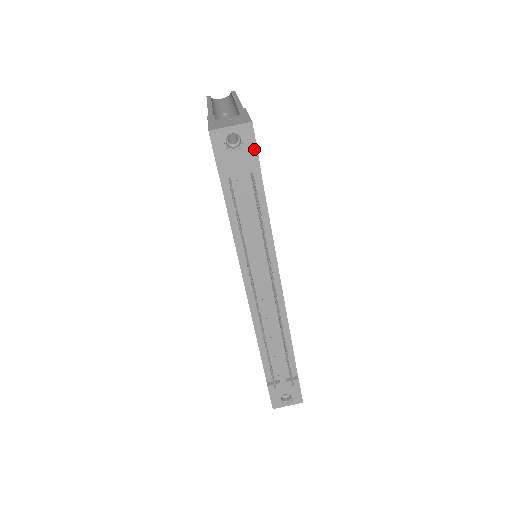
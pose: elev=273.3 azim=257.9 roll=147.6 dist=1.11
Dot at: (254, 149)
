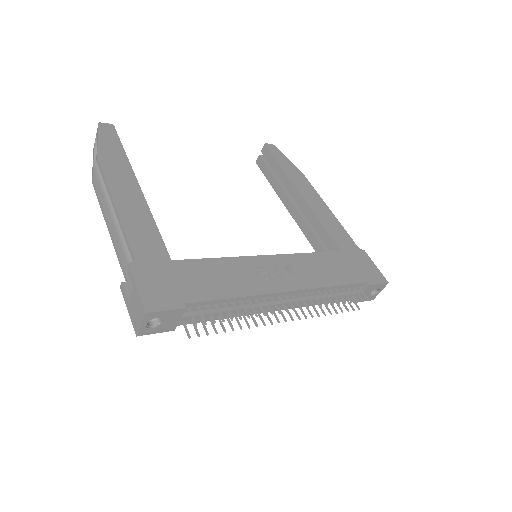
Dot at: (169, 312)
